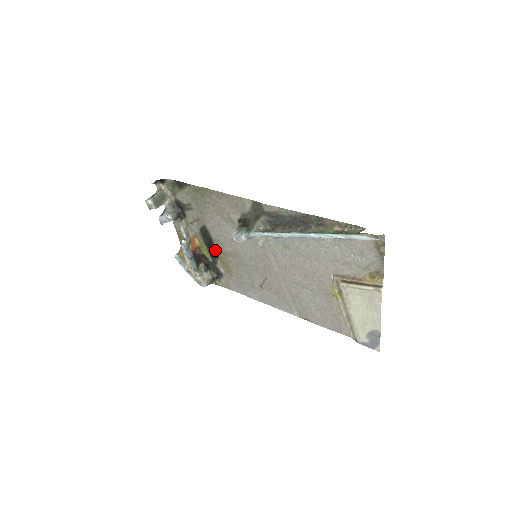
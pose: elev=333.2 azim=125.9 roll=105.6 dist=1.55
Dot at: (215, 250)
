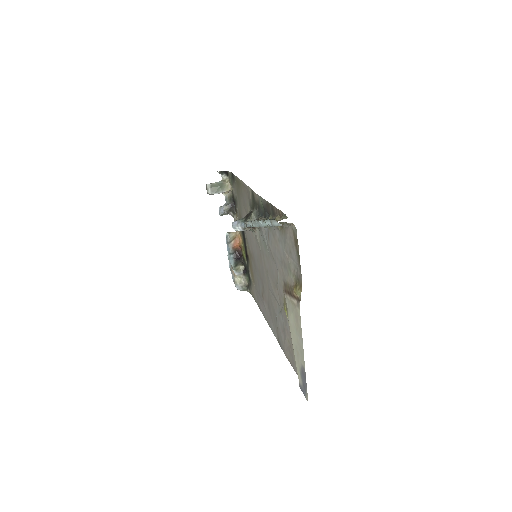
Dot at: (247, 250)
